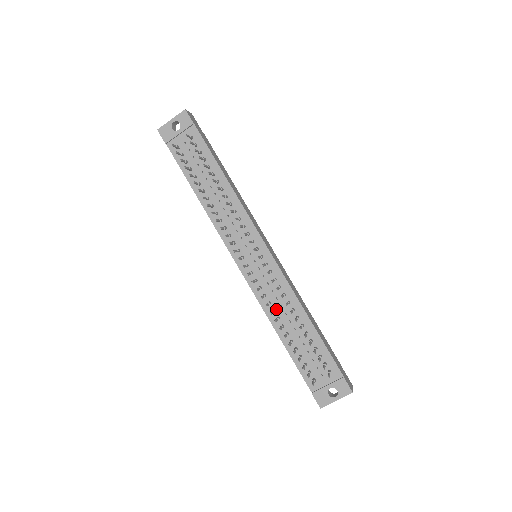
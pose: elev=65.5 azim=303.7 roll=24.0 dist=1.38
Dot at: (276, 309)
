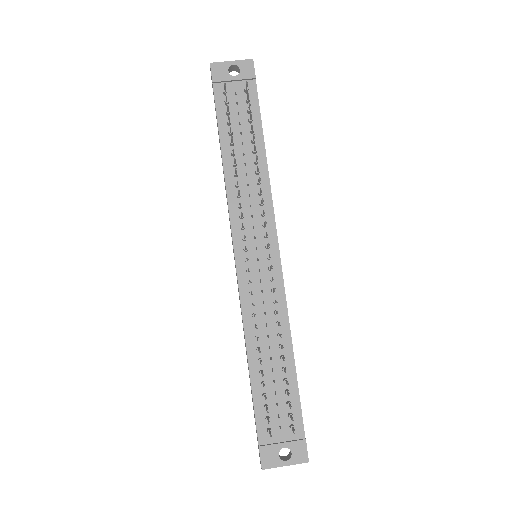
Dot at: (259, 326)
